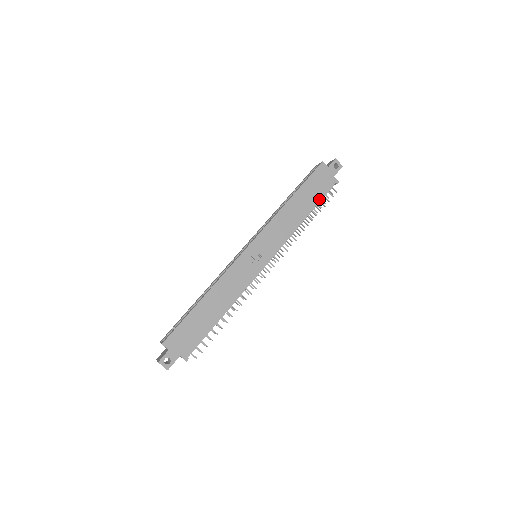
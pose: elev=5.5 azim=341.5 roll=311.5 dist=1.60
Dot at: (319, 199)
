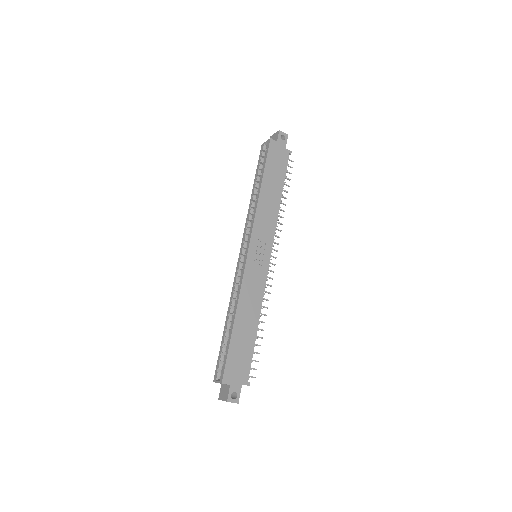
Dot at: (284, 176)
